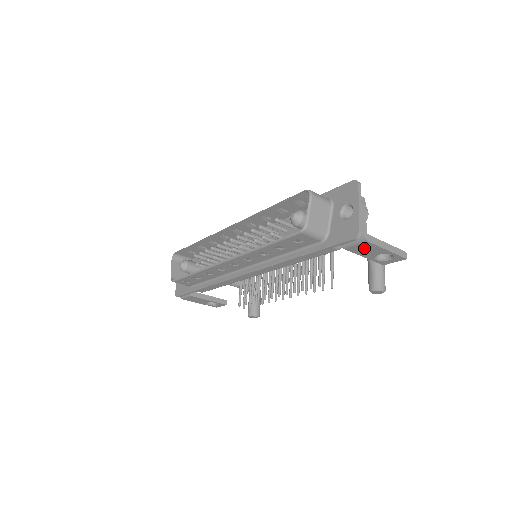
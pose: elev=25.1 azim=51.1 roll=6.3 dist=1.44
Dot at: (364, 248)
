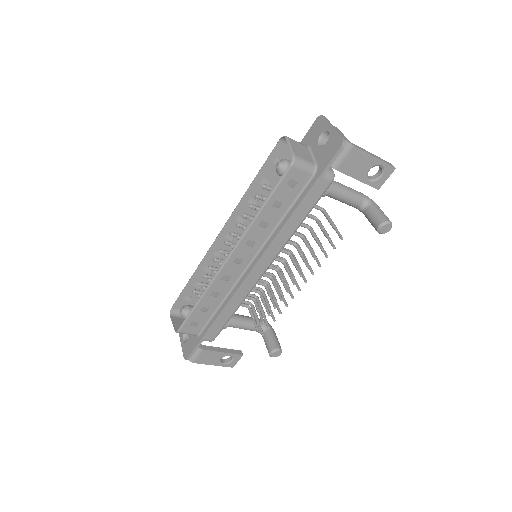
Dot at: (354, 161)
